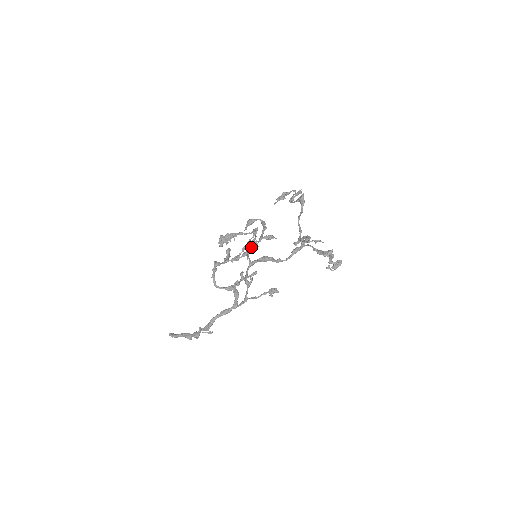
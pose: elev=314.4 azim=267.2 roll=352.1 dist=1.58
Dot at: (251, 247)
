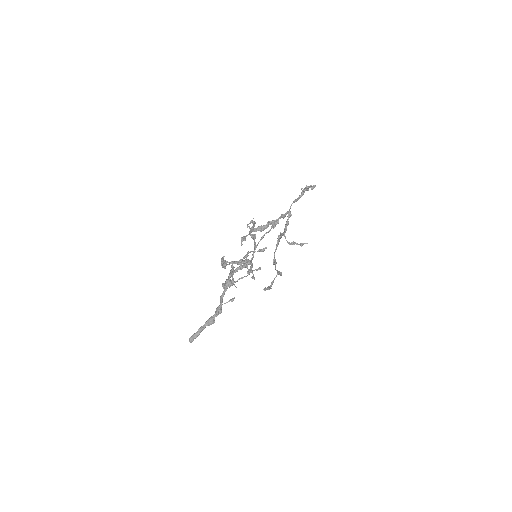
Dot at: (250, 251)
